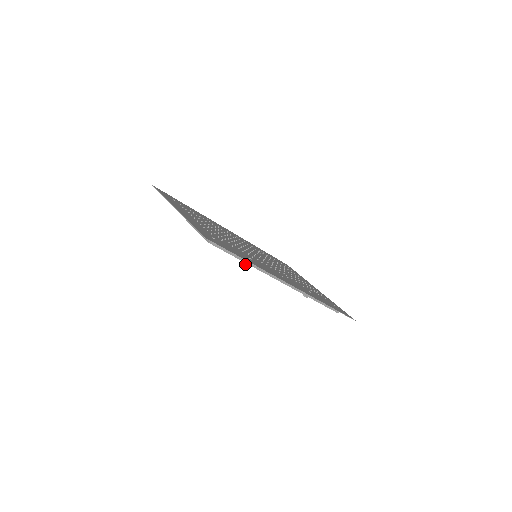
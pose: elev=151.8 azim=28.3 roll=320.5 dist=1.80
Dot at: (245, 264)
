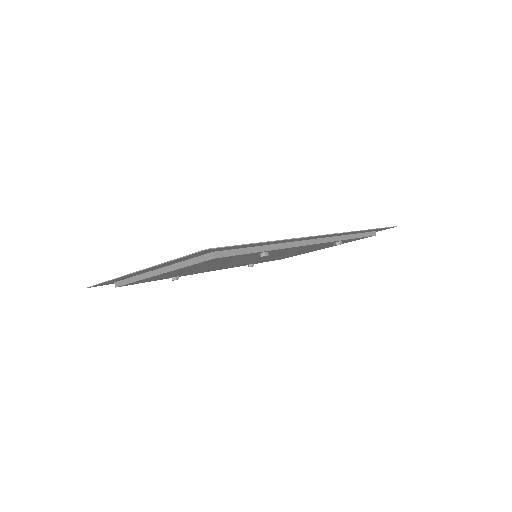
Dot at: (264, 255)
